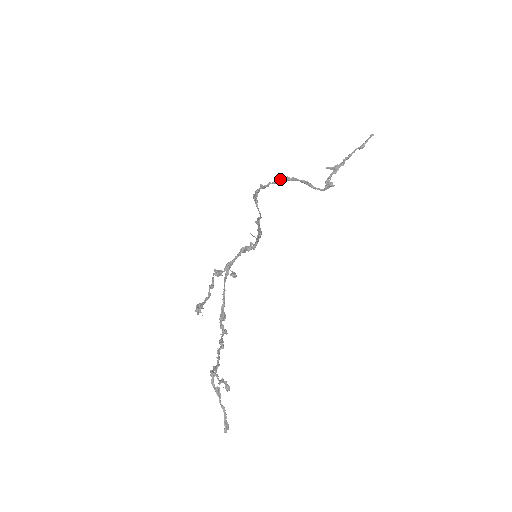
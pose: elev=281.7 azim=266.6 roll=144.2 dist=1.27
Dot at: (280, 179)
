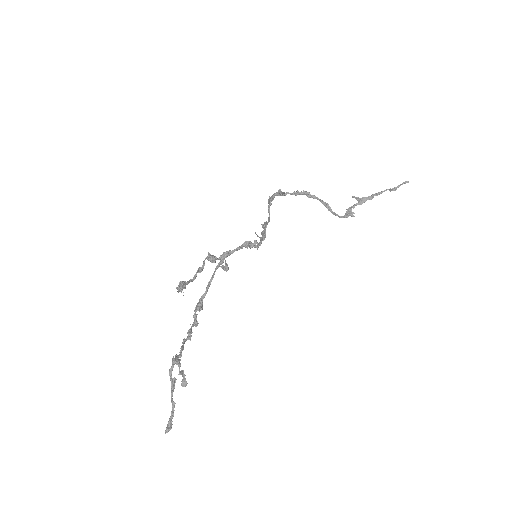
Dot at: (300, 192)
